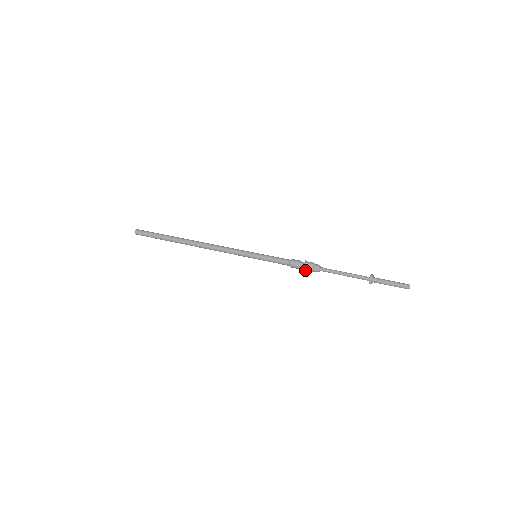
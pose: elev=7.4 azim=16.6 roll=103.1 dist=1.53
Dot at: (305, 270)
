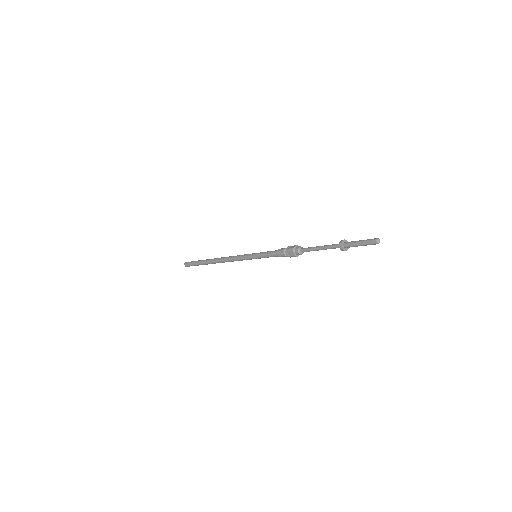
Dot at: occluded
